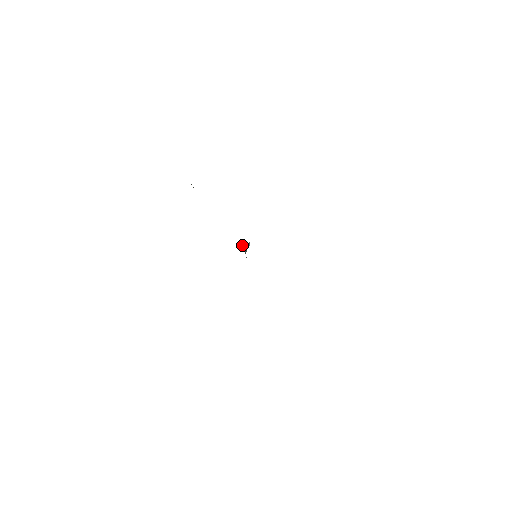
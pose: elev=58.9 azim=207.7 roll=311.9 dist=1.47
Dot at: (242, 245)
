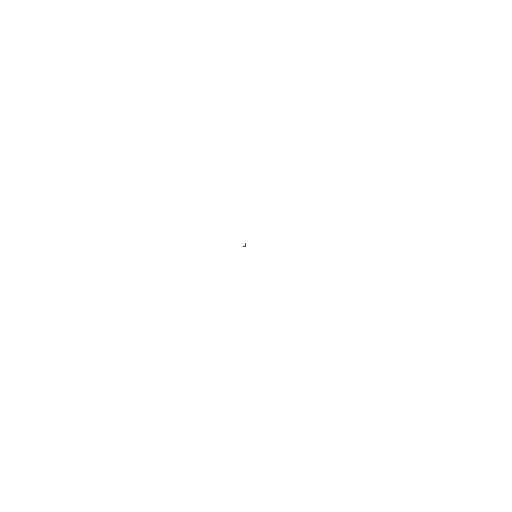
Dot at: occluded
